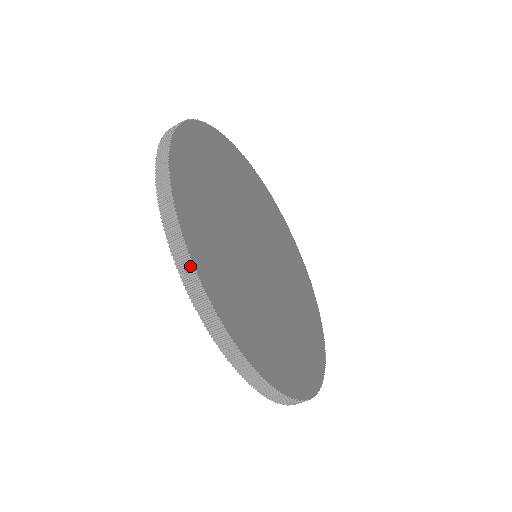
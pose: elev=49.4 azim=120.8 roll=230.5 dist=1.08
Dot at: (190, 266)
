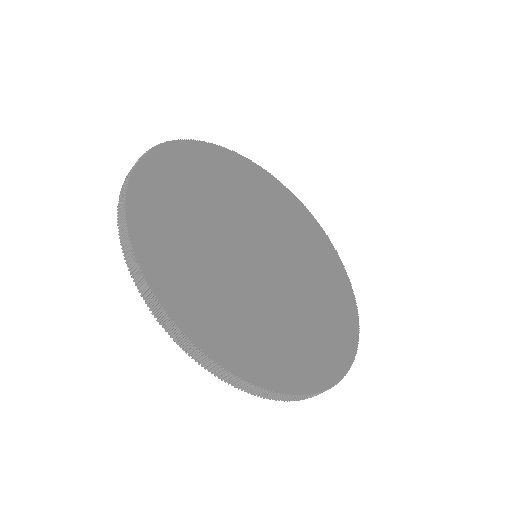
Dot at: (151, 296)
